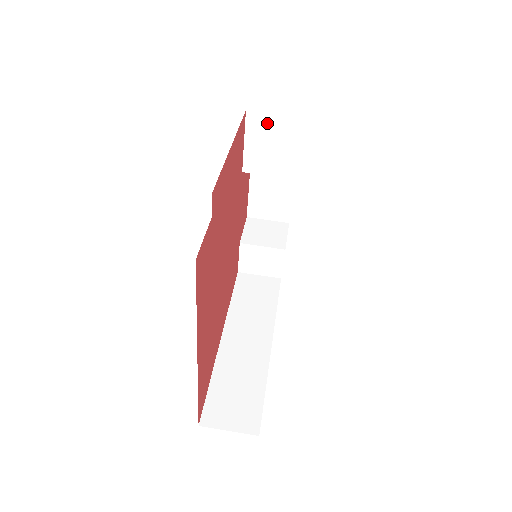
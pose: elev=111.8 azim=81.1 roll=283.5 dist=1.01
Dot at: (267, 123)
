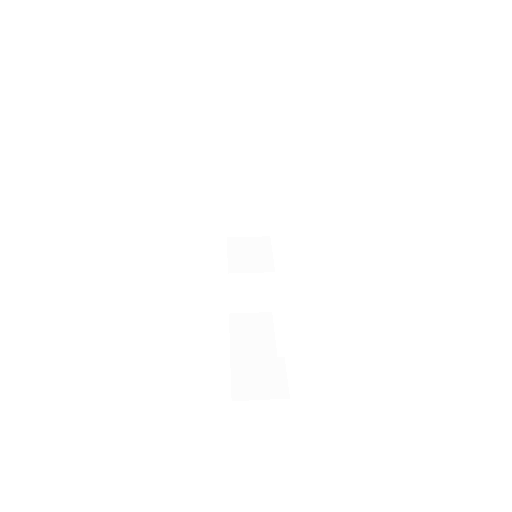
Dot at: (243, 242)
